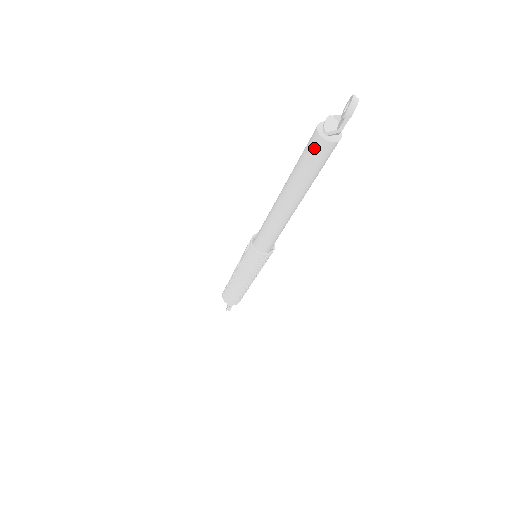
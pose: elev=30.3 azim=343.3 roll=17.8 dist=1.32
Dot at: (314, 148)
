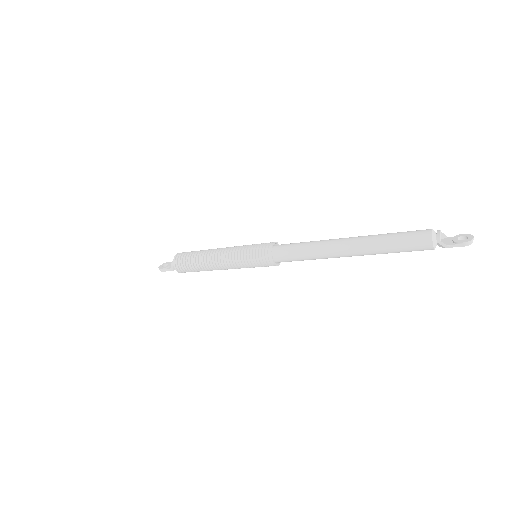
Dot at: (418, 240)
